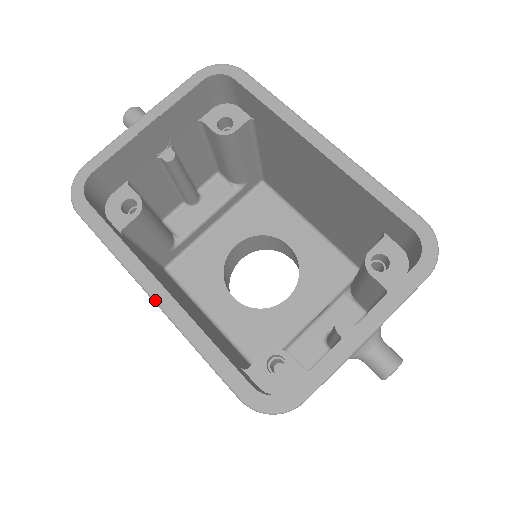
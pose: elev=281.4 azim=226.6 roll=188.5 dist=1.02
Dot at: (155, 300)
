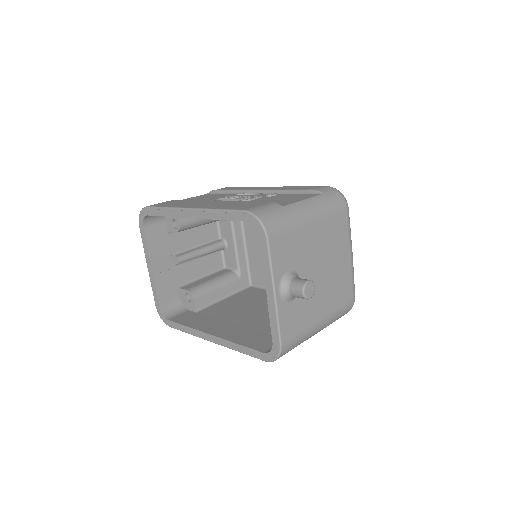
Dot at: (213, 342)
